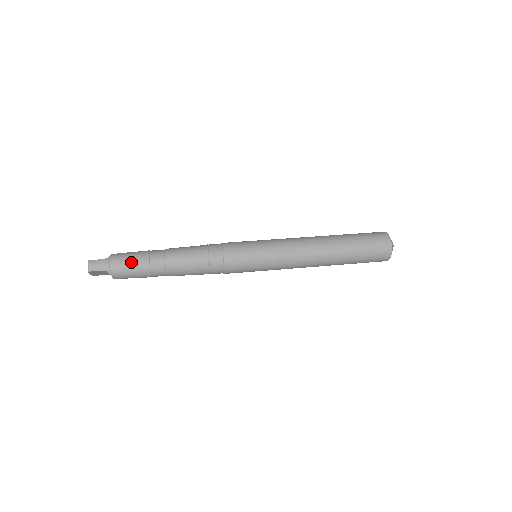
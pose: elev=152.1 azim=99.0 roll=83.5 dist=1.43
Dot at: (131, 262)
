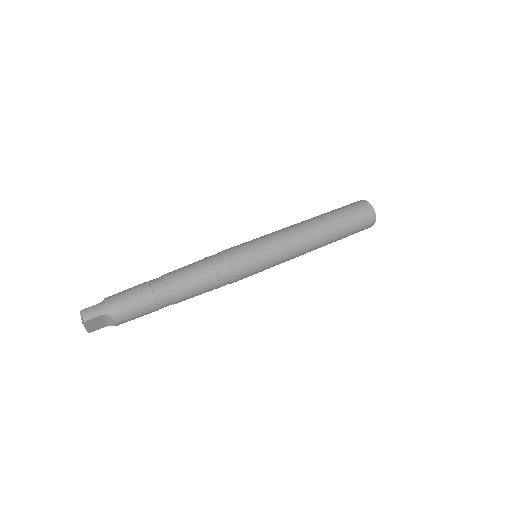
Dot at: (131, 295)
